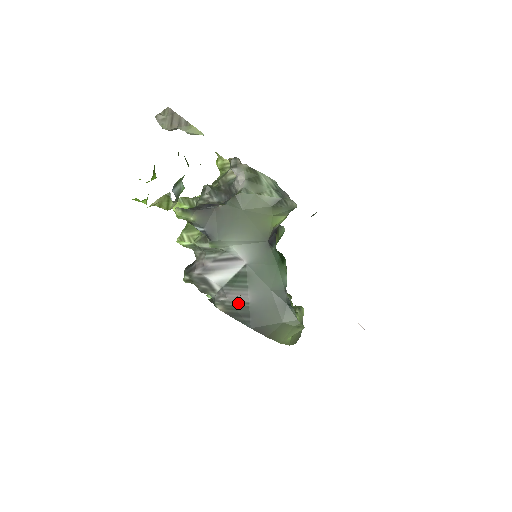
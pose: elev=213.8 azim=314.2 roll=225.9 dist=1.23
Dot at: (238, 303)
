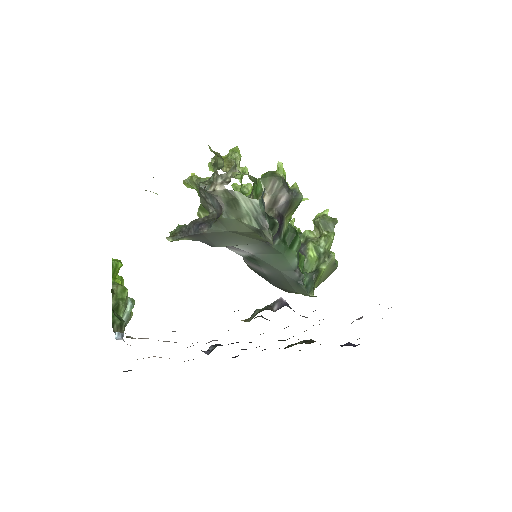
Dot at: (258, 270)
